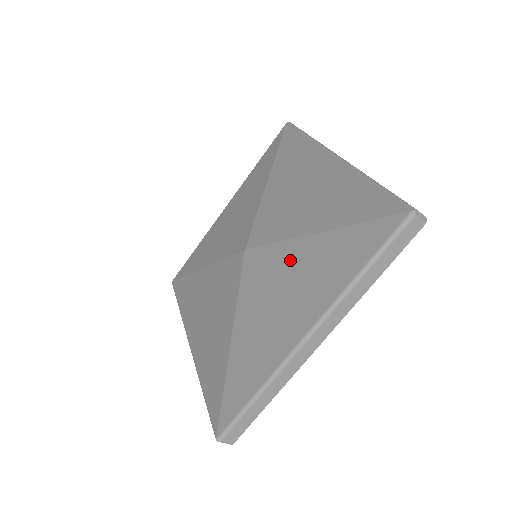
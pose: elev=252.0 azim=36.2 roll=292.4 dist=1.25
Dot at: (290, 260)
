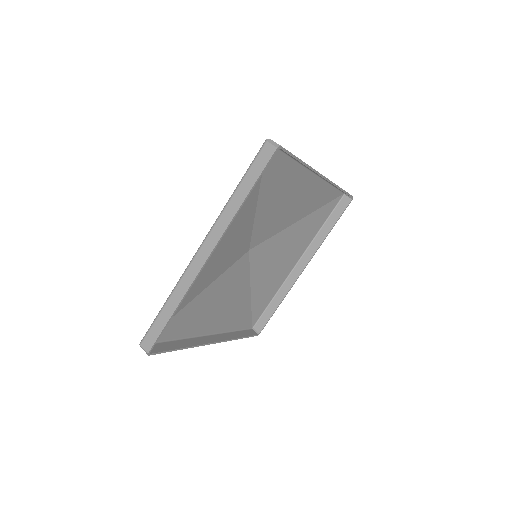
Dot at: (241, 227)
